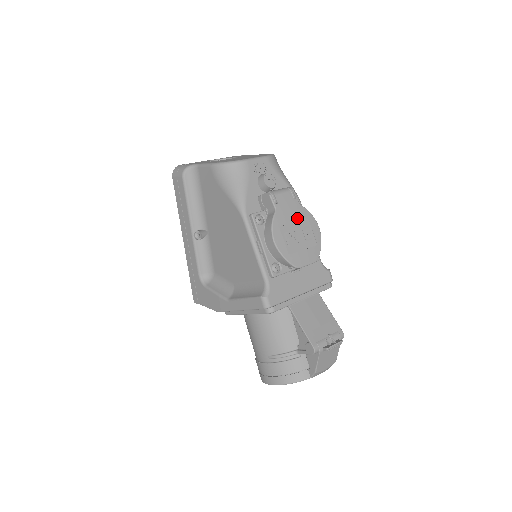
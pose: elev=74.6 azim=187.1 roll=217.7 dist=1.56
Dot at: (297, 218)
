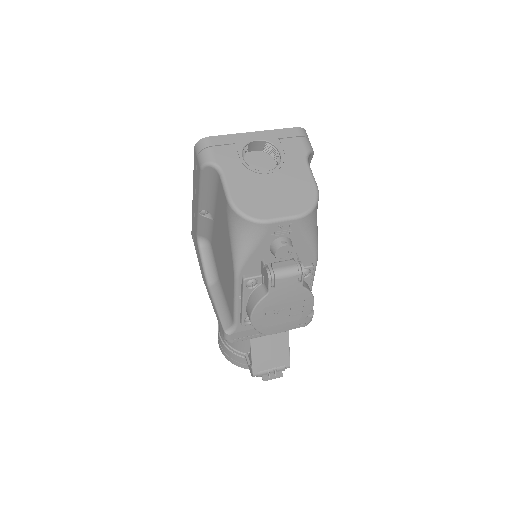
Dot at: (291, 300)
